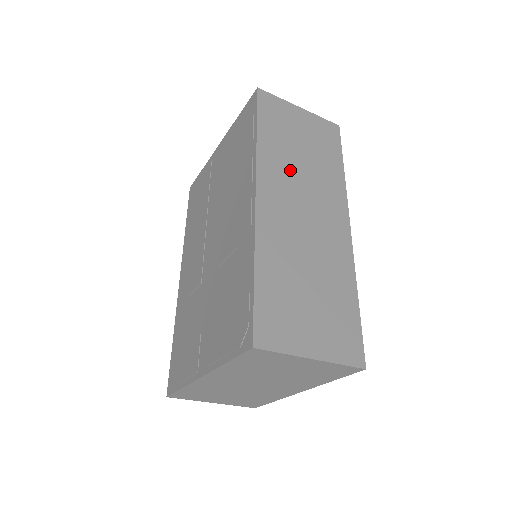
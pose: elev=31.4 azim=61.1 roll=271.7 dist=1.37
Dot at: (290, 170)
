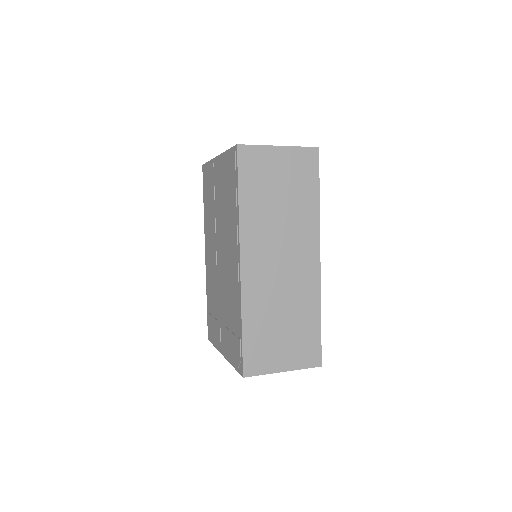
Dot at: (269, 226)
